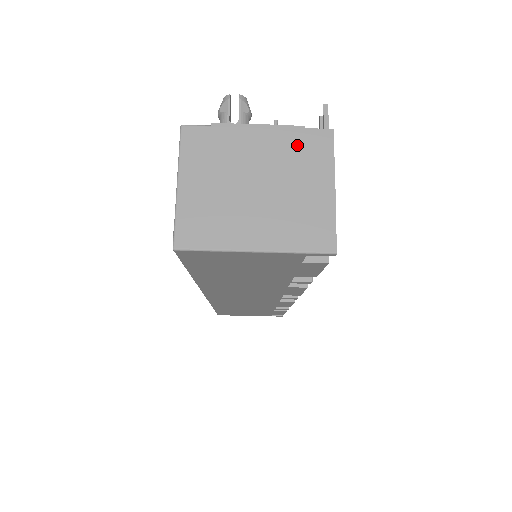
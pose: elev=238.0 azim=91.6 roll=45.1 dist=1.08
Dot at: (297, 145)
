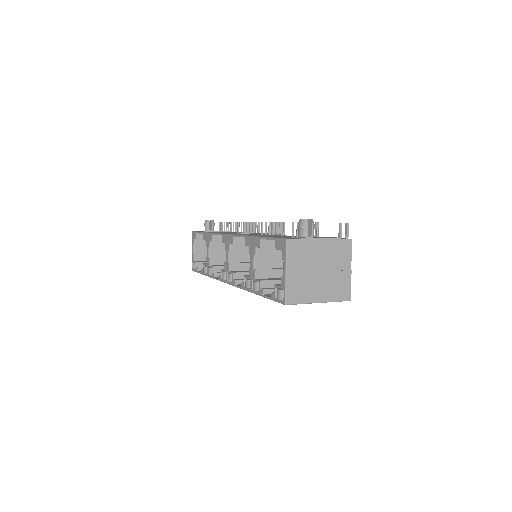
Dot at: (337, 248)
